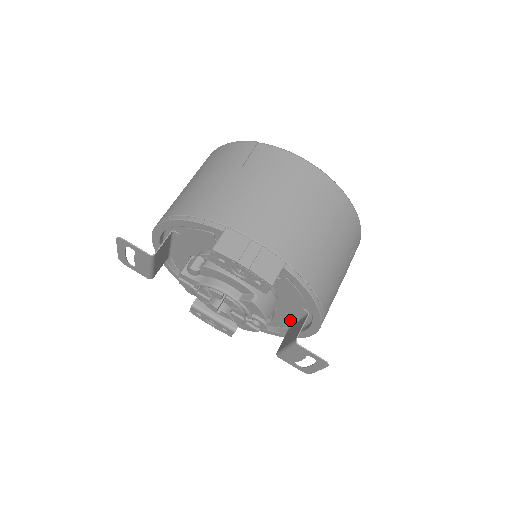
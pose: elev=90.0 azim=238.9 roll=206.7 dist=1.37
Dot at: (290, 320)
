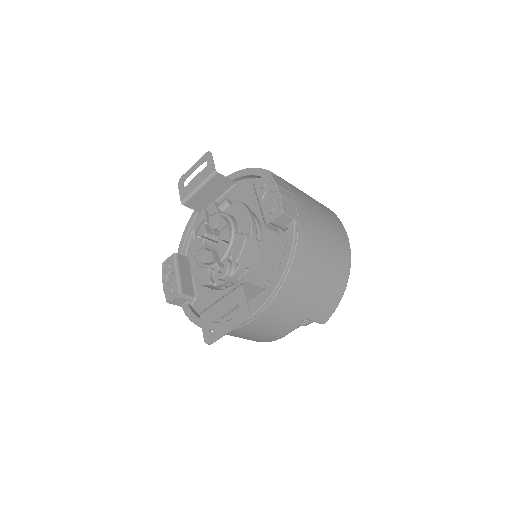
Dot at: occluded
